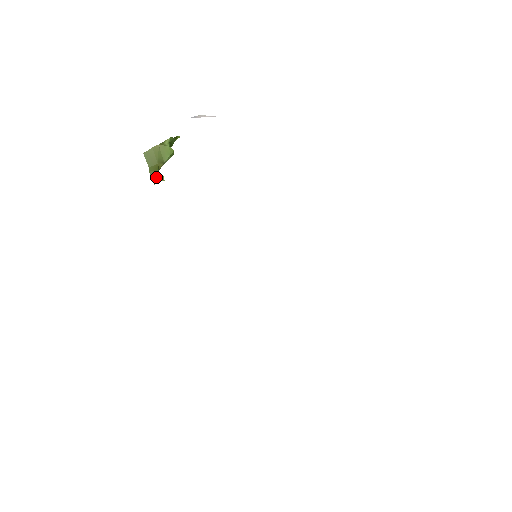
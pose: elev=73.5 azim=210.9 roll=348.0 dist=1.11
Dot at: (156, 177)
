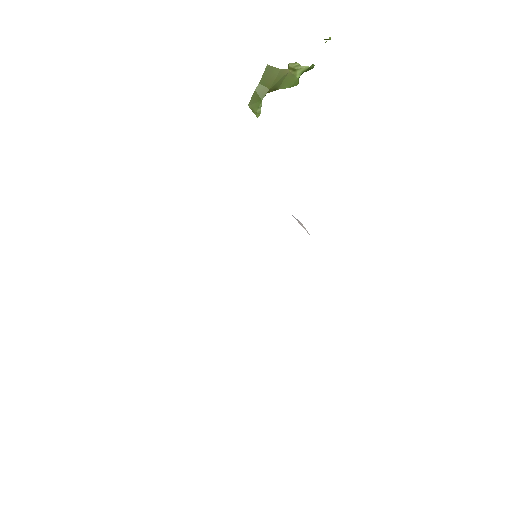
Dot at: (255, 102)
